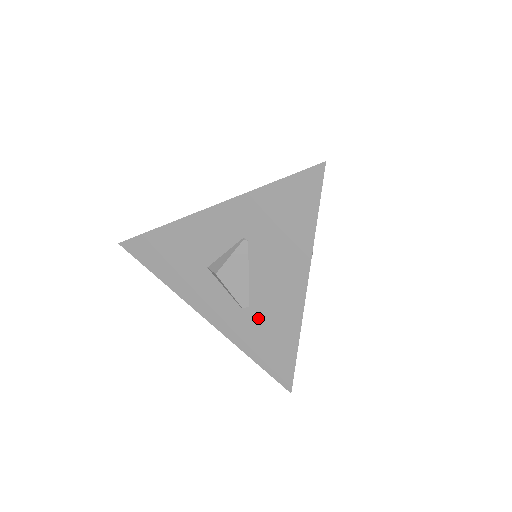
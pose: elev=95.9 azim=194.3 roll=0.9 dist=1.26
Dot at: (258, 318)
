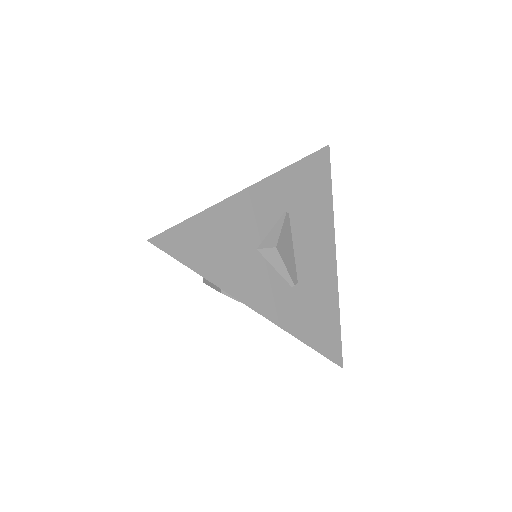
Dot at: (306, 293)
